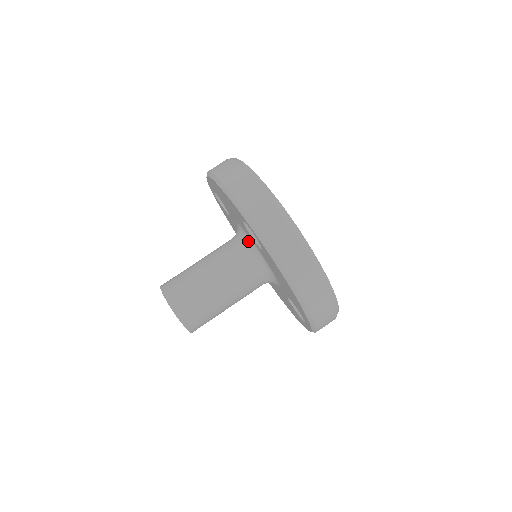
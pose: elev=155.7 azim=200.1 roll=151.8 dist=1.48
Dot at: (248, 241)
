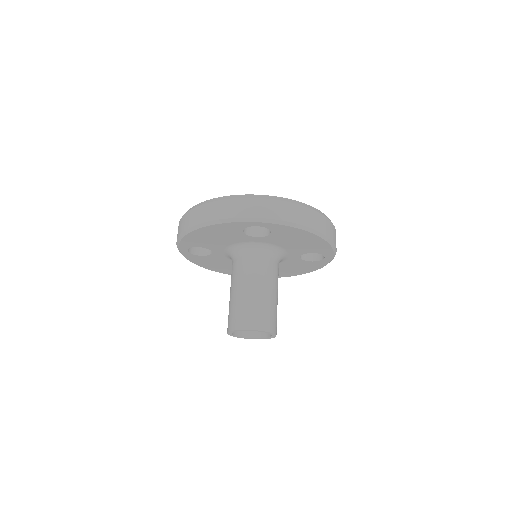
Dot at: (249, 246)
